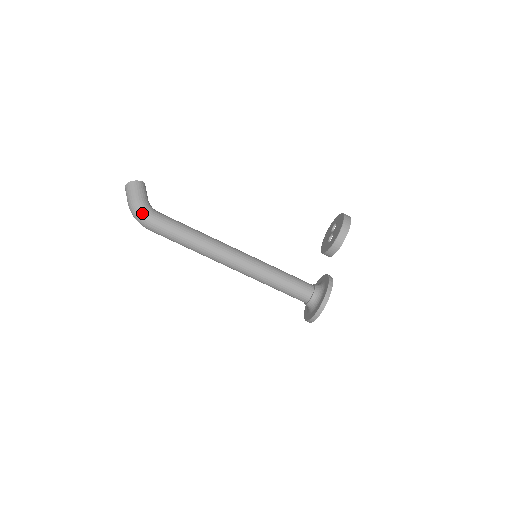
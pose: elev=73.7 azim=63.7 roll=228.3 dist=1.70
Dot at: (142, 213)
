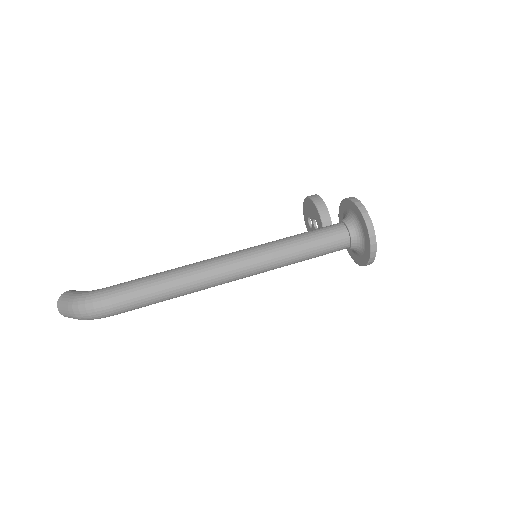
Dot at: (90, 295)
